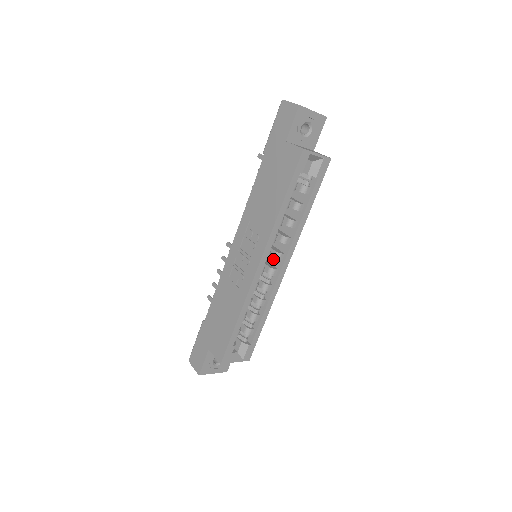
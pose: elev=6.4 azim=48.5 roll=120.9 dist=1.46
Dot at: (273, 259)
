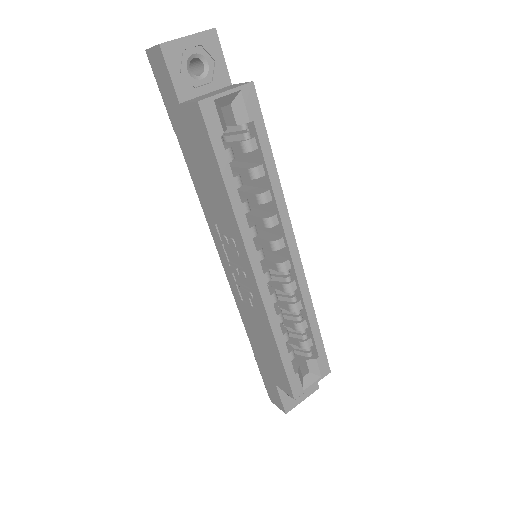
Dot at: occluded
